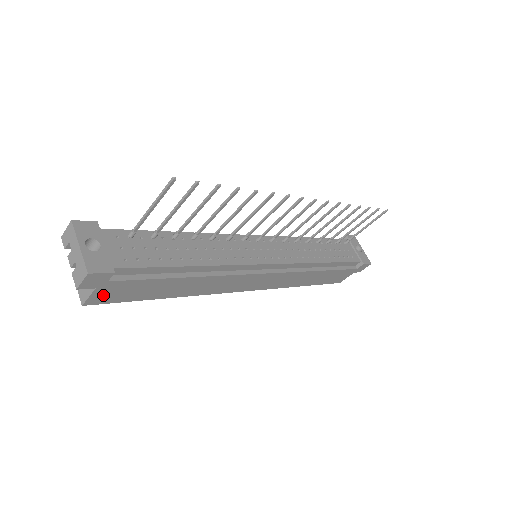
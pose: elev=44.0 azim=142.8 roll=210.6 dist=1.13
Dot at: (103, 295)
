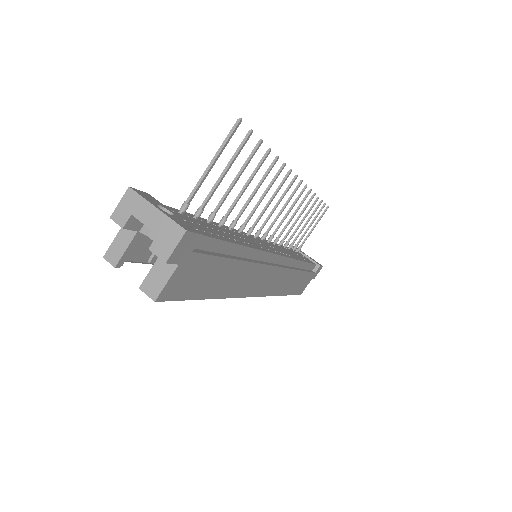
Dot at: (177, 282)
